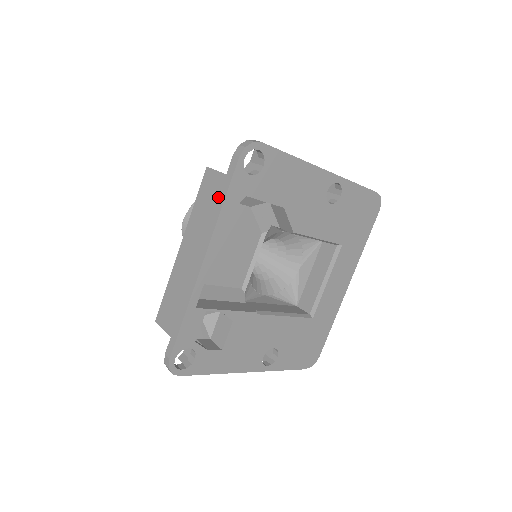
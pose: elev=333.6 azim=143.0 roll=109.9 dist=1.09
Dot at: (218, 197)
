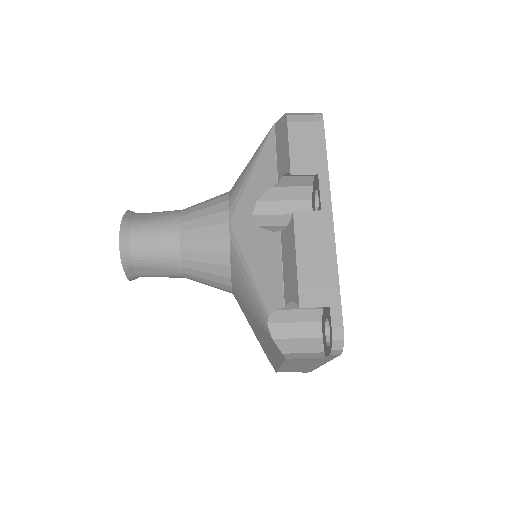
Dot at: (322, 360)
